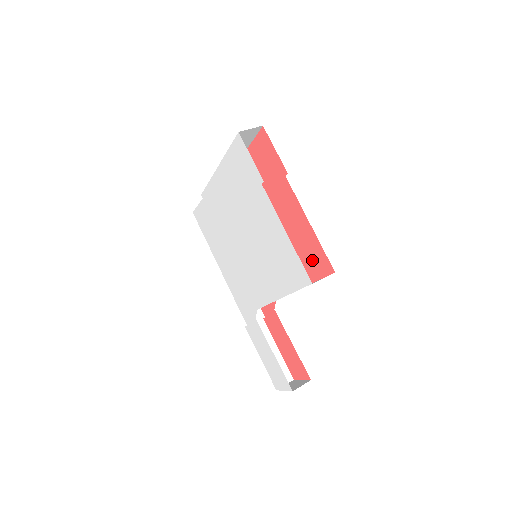
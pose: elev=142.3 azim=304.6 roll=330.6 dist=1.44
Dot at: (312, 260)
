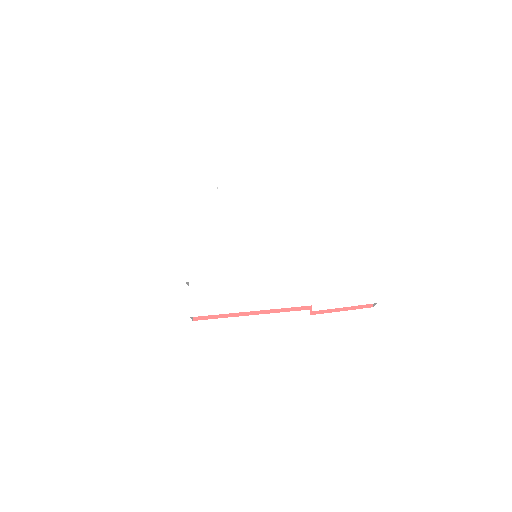
Dot at: occluded
